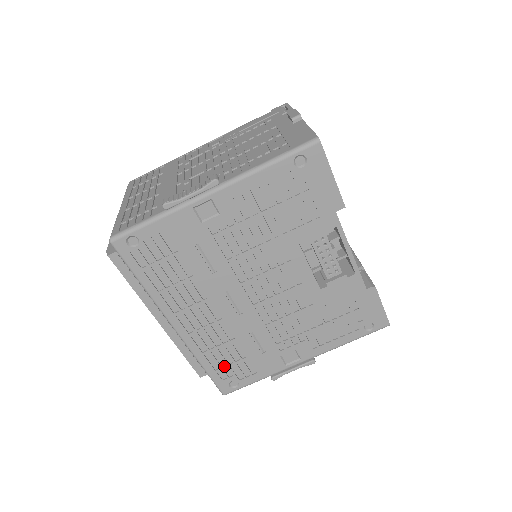
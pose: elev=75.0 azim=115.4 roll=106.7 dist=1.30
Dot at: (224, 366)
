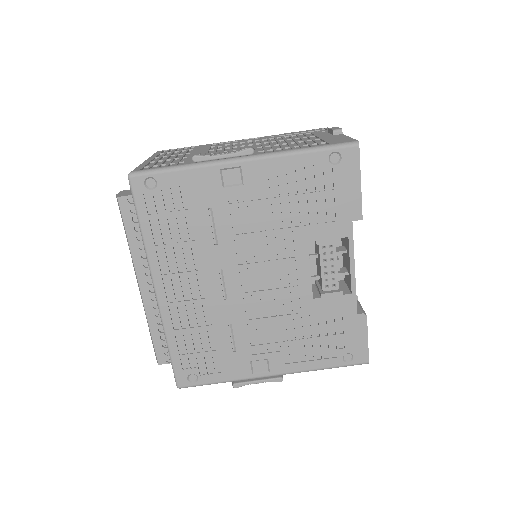
Dot at: (190, 353)
